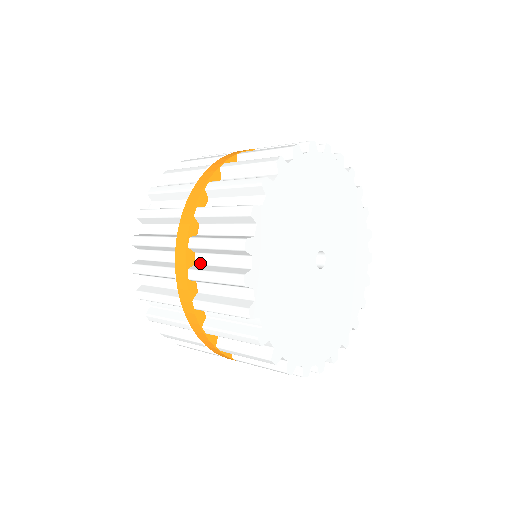
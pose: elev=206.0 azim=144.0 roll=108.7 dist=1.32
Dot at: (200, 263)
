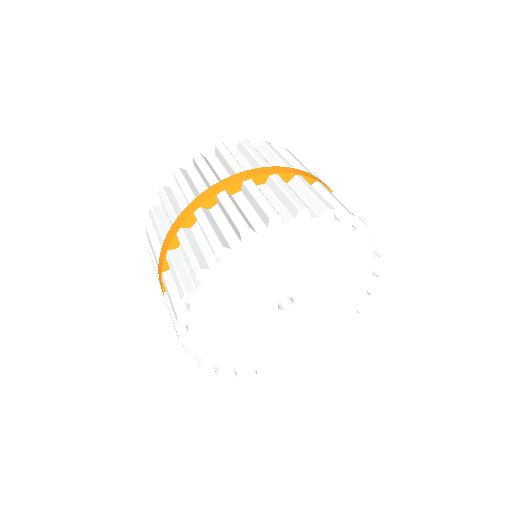
Dot at: occluded
